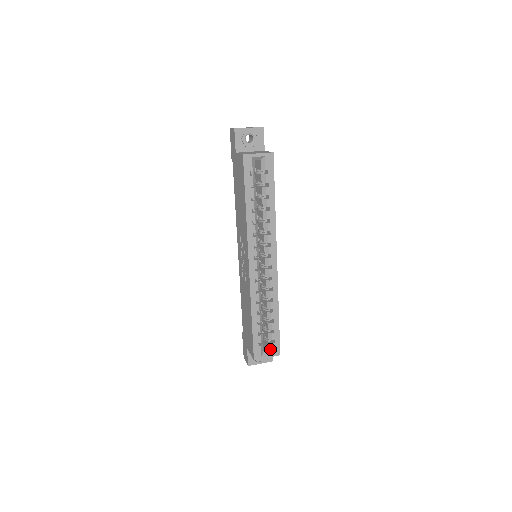
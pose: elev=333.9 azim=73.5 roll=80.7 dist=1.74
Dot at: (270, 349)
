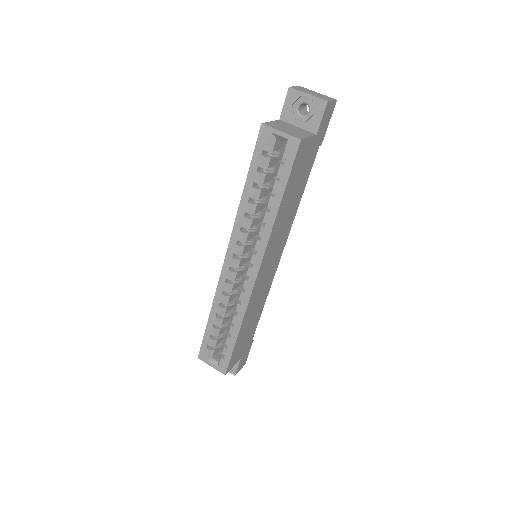
Dot at: (218, 361)
